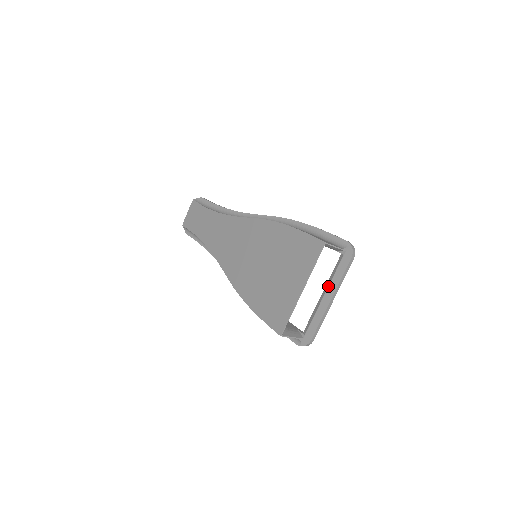
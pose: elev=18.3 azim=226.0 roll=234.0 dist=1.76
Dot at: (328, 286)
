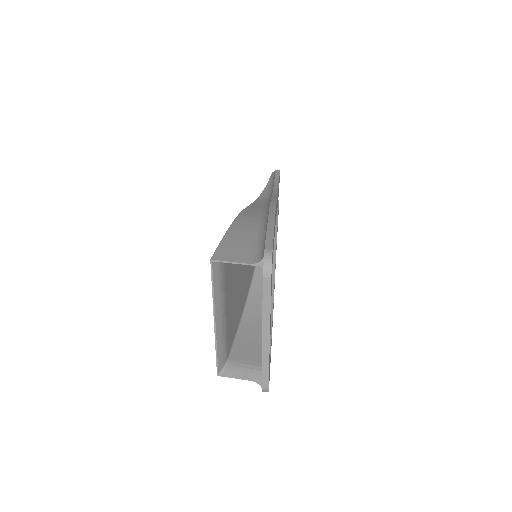
Dot at: (262, 316)
